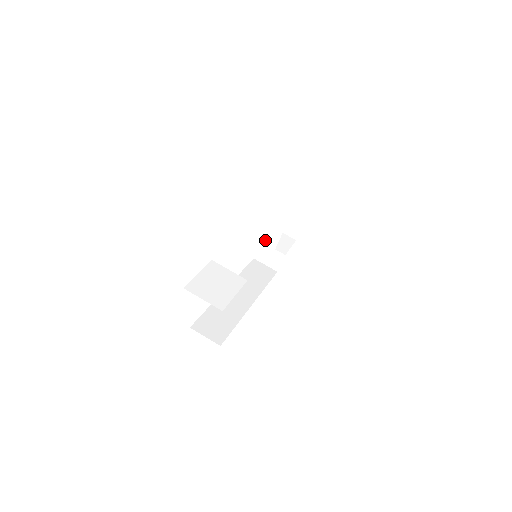
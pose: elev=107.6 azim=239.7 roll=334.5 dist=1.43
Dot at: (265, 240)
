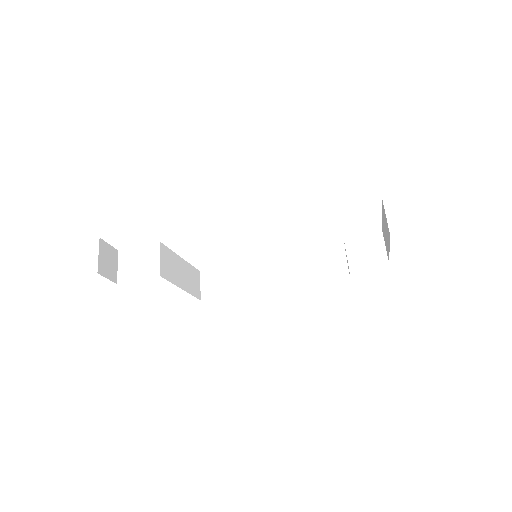
Dot at: occluded
